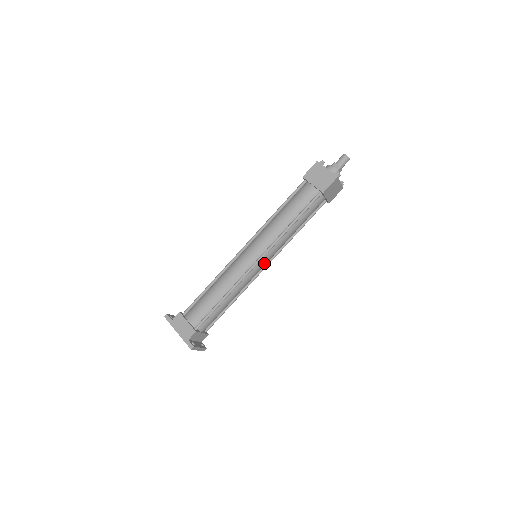
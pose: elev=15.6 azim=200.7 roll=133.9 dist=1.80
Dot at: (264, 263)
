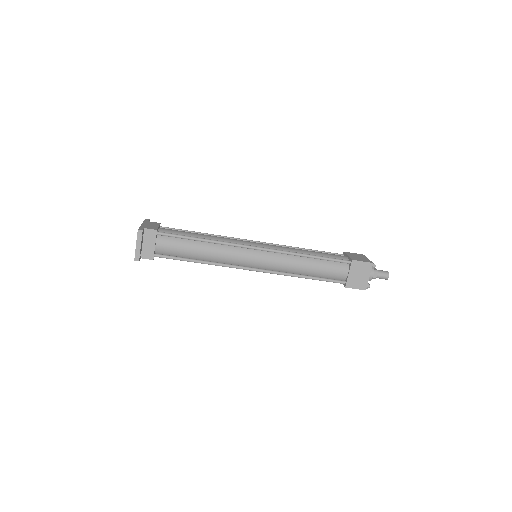
Dot at: (258, 259)
